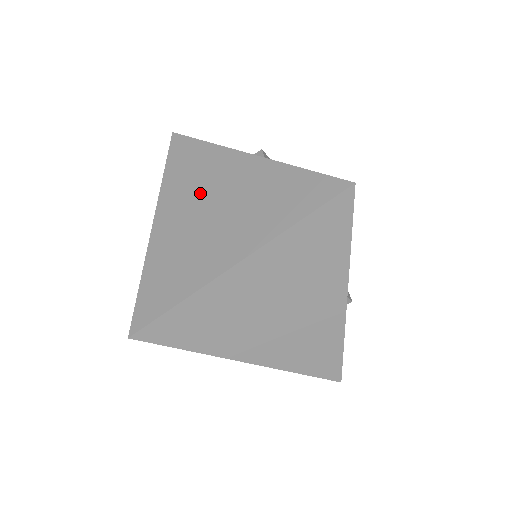
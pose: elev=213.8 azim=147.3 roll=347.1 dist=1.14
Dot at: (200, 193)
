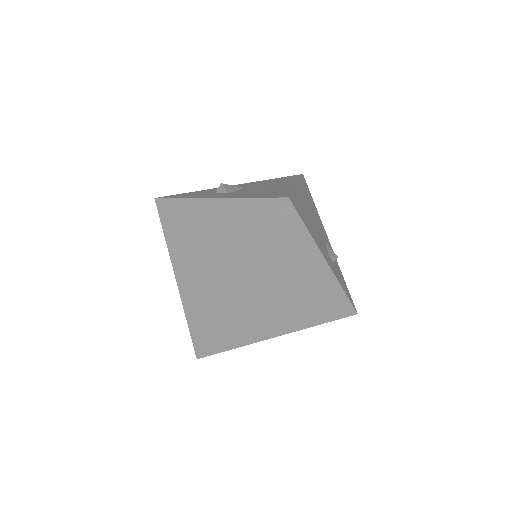
Dot at: (194, 240)
